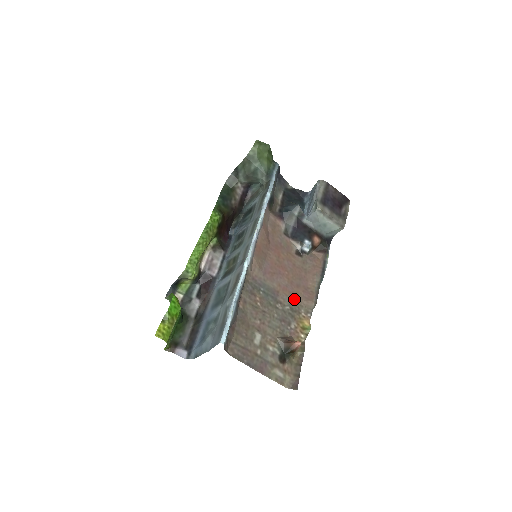
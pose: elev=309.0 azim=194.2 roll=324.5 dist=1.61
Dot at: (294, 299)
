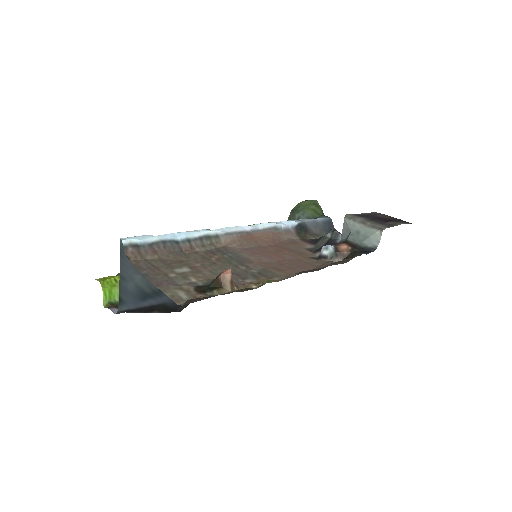
Dot at: (272, 270)
